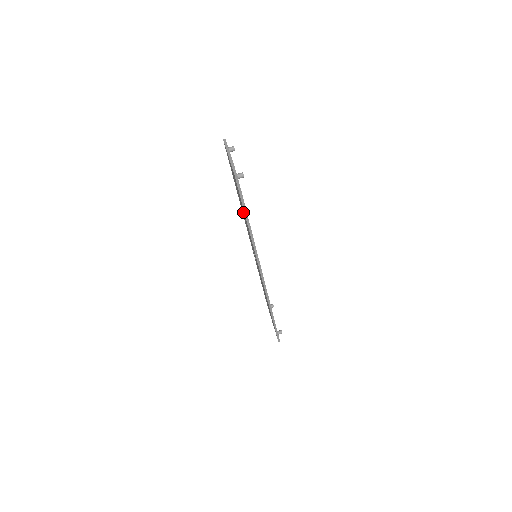
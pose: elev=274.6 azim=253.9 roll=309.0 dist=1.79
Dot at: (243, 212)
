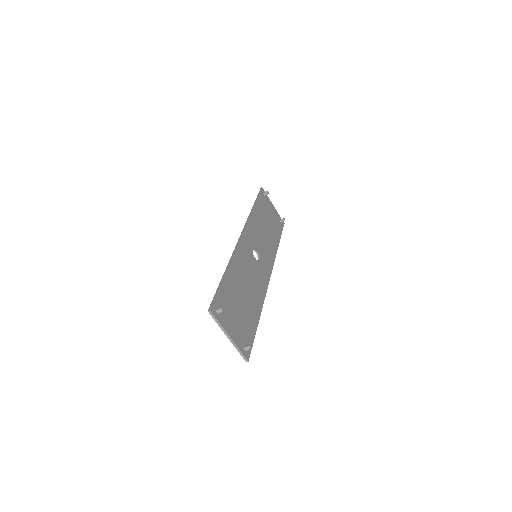
Dot at: (245, 297)
